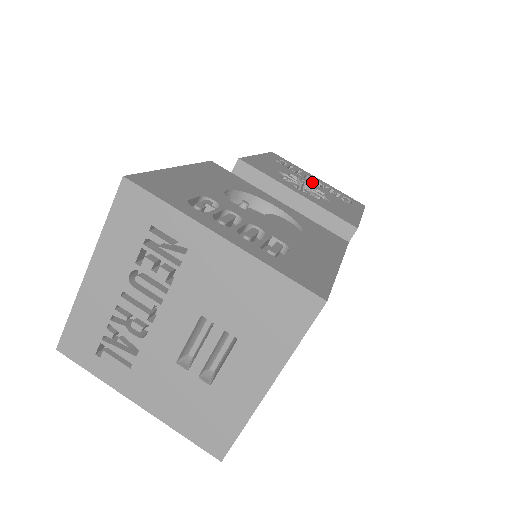
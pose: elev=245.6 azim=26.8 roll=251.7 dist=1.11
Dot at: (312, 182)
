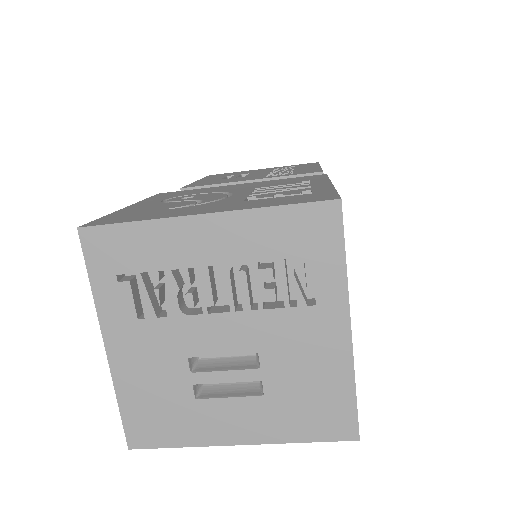
Dot at: occluded
